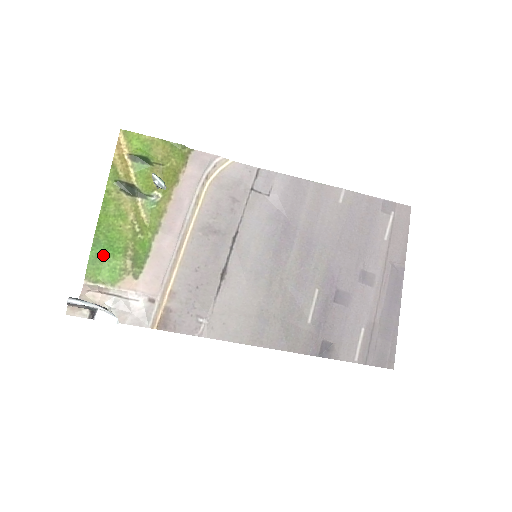
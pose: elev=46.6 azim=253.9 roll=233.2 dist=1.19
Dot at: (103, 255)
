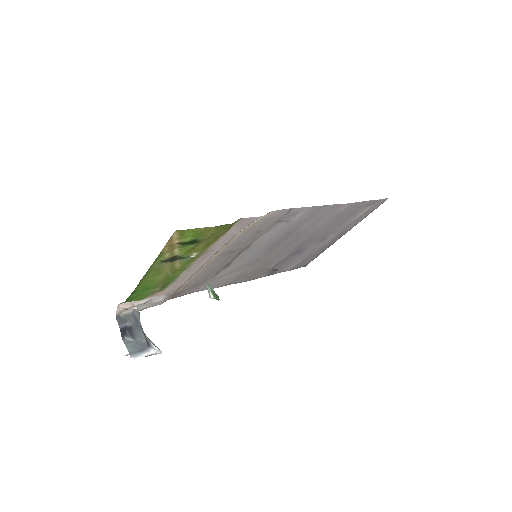
Dot at: (138, 294)
